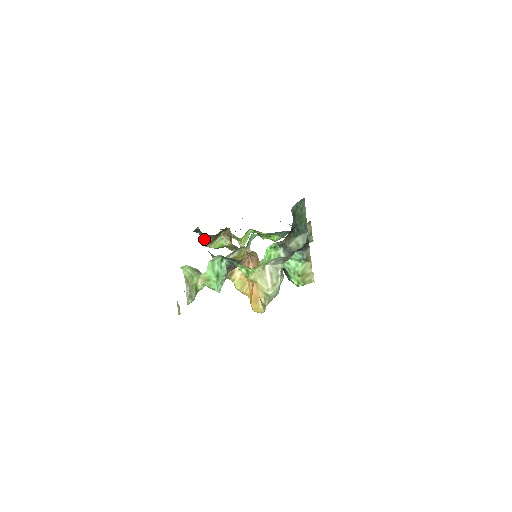
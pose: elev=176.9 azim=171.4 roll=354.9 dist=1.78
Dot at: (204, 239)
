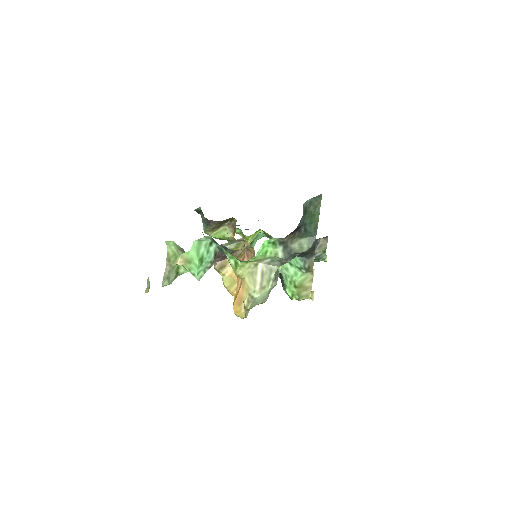
Dot at: (205, 224)
